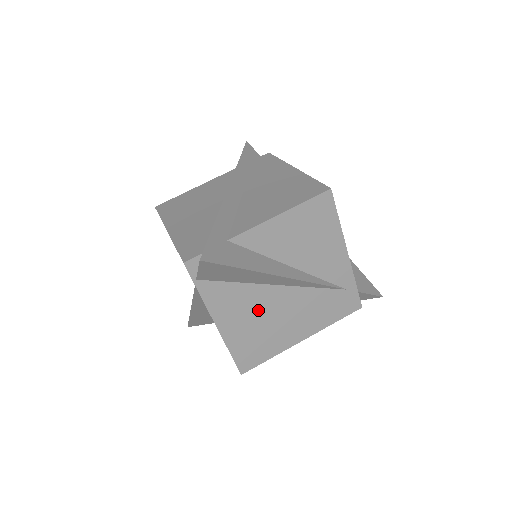
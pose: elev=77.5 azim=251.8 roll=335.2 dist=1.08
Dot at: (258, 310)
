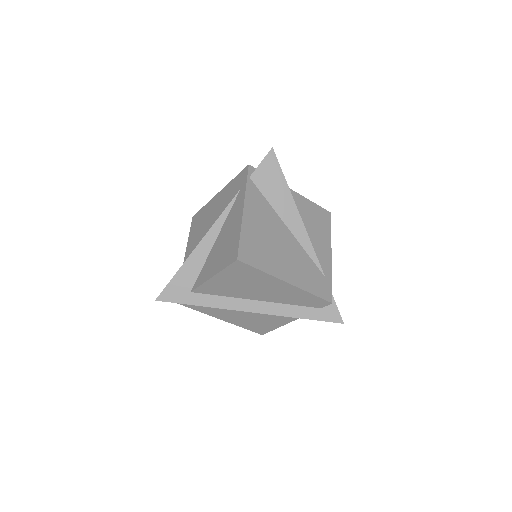
Dot at: (271, 229)
